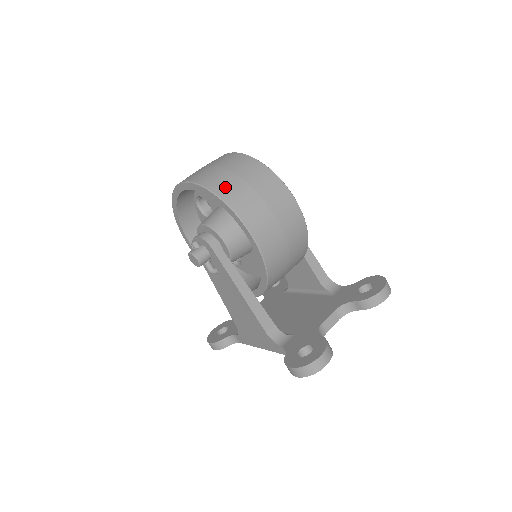
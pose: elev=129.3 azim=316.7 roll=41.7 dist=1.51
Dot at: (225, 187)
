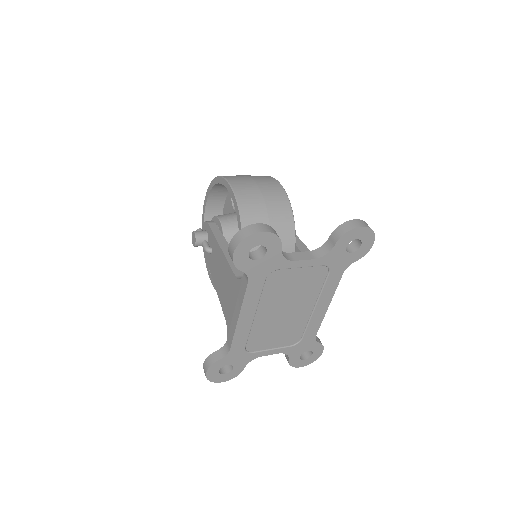
Dot at: occluded
